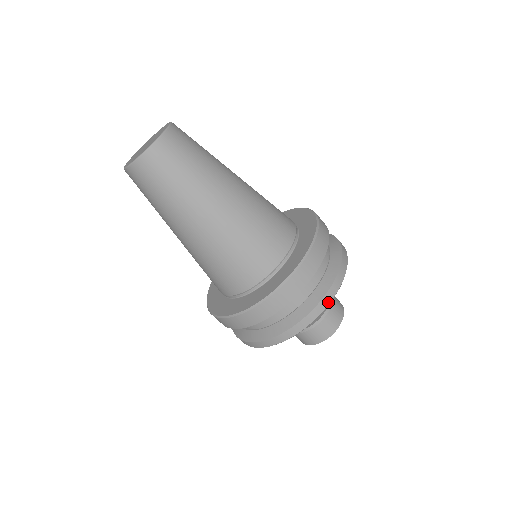
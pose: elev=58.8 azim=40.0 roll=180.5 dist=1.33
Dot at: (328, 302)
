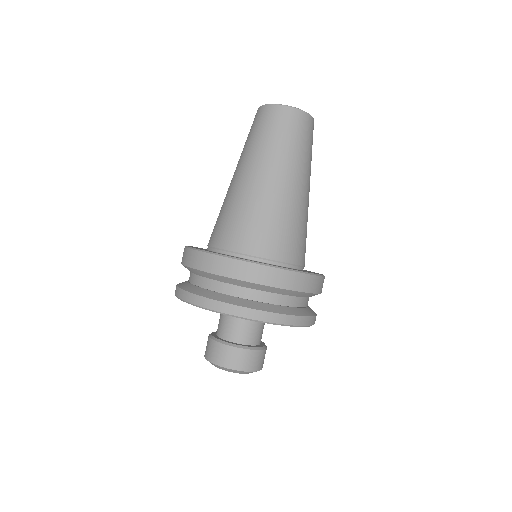
Dot at: (280, 322)
